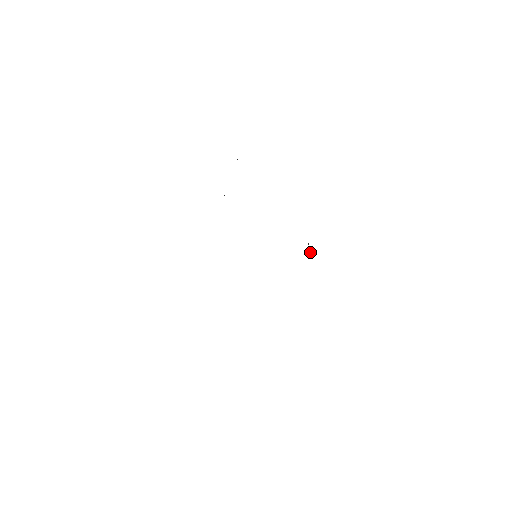
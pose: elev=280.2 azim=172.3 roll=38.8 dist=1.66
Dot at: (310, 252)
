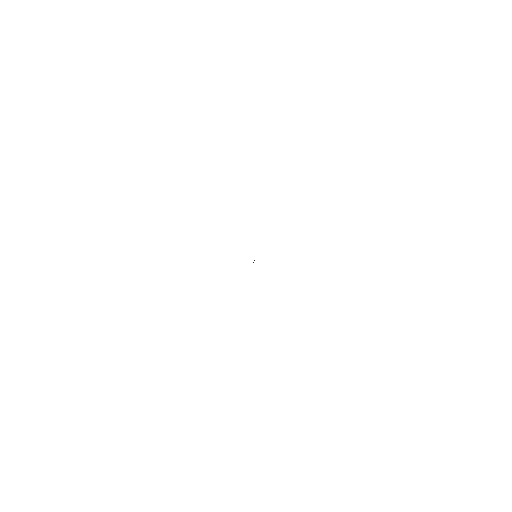
Dot at: occluded
